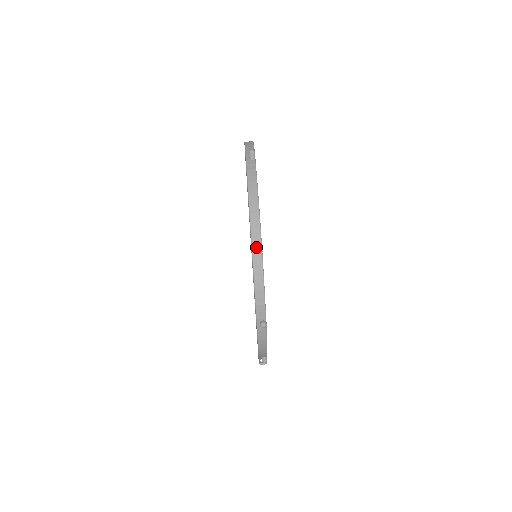
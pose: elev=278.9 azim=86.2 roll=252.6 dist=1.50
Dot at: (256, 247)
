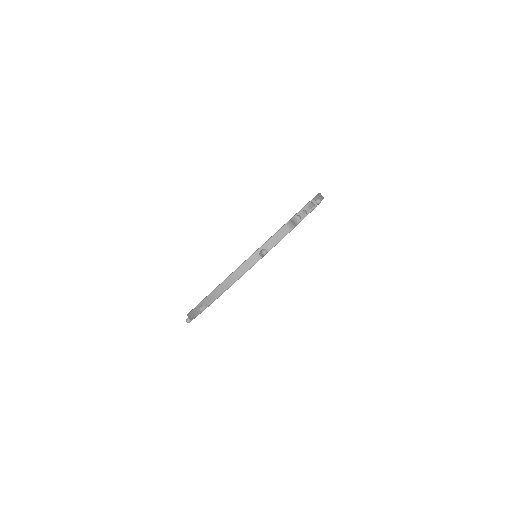
Dot at: (202, 306)
